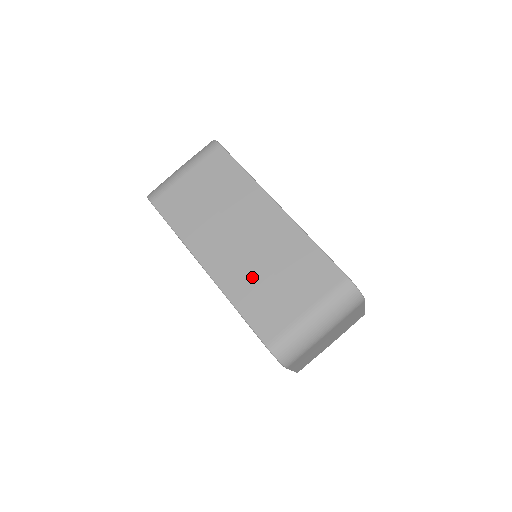
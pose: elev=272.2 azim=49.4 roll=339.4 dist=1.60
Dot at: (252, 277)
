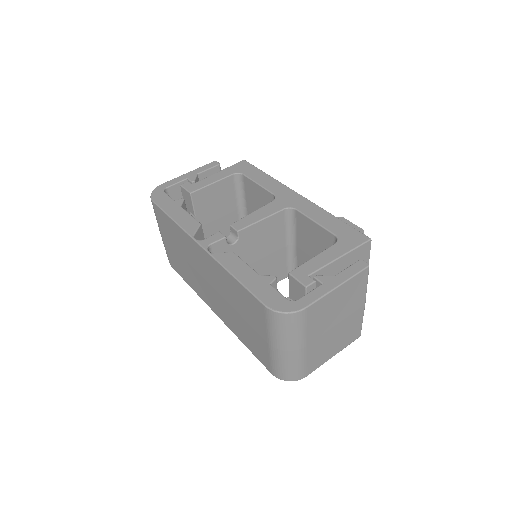
Dot at: (232, 317)
